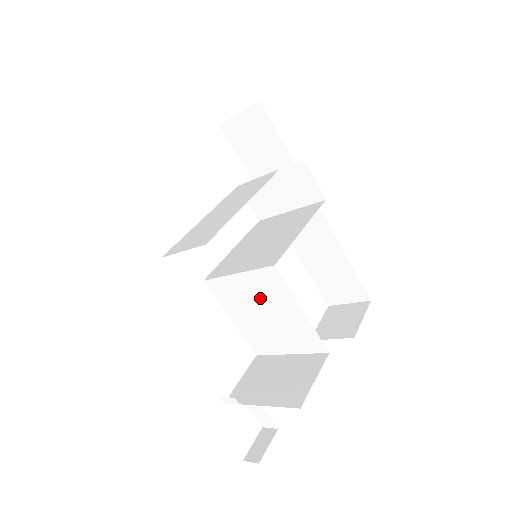
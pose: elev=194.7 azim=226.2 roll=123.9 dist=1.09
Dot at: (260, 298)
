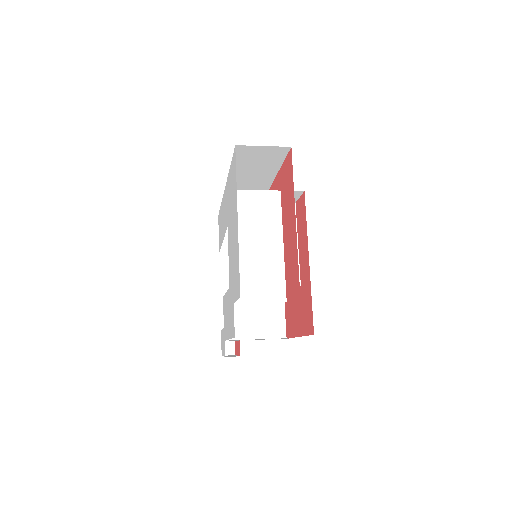
Dot at: occluded
